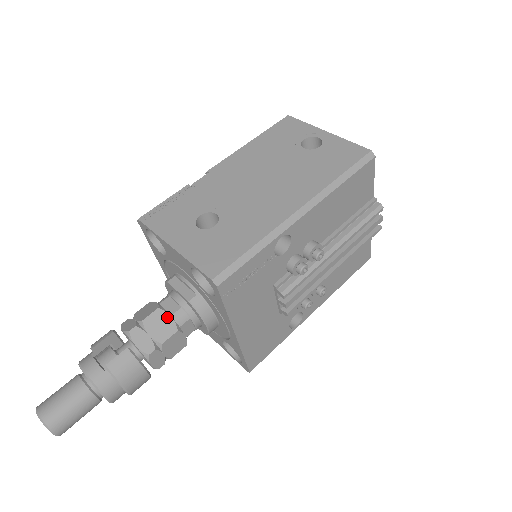
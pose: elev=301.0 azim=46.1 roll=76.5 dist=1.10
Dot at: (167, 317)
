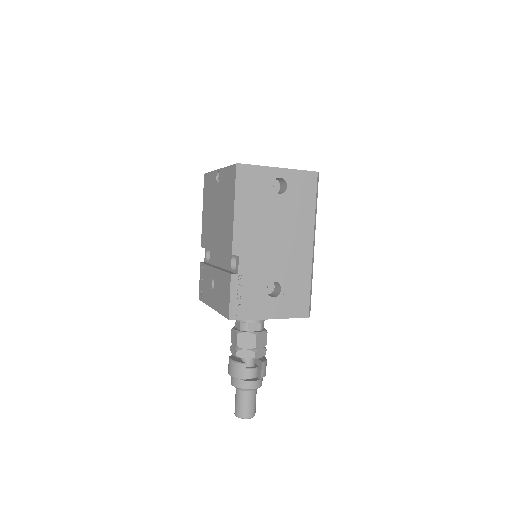
Dot at: (261, 334)
